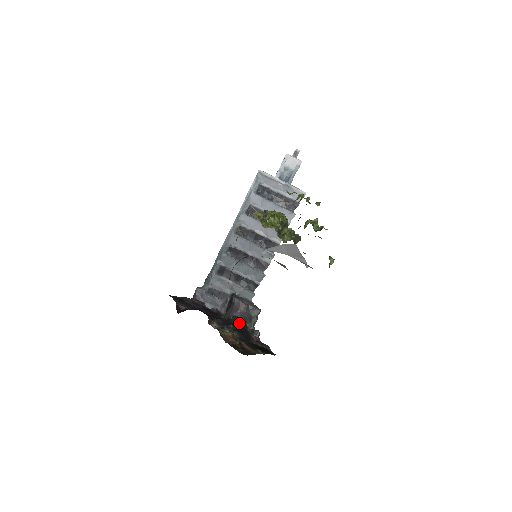
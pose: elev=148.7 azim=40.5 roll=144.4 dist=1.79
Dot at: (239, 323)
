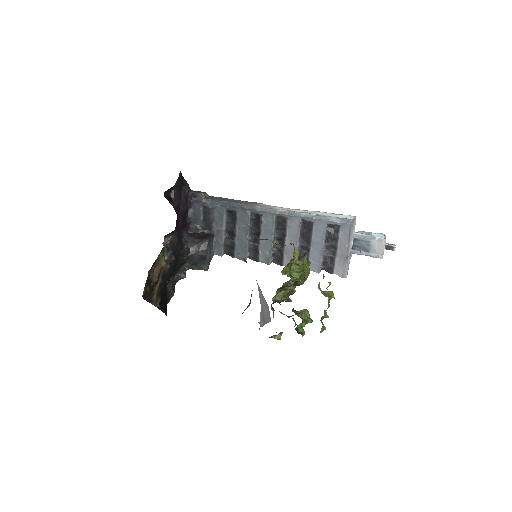
Dot at: (183, 258)
